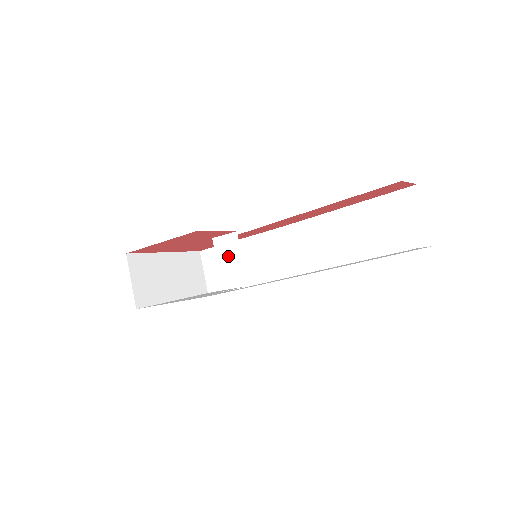
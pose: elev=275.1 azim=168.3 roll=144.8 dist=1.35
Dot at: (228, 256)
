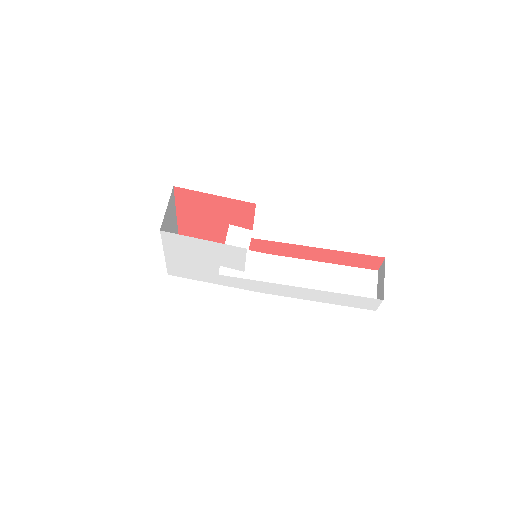
Dot at: (237, 243)
